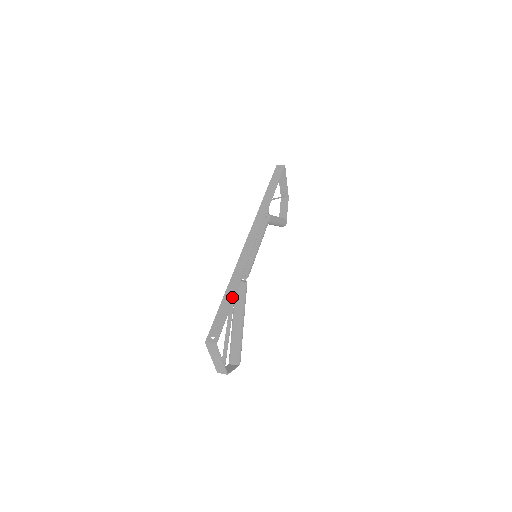
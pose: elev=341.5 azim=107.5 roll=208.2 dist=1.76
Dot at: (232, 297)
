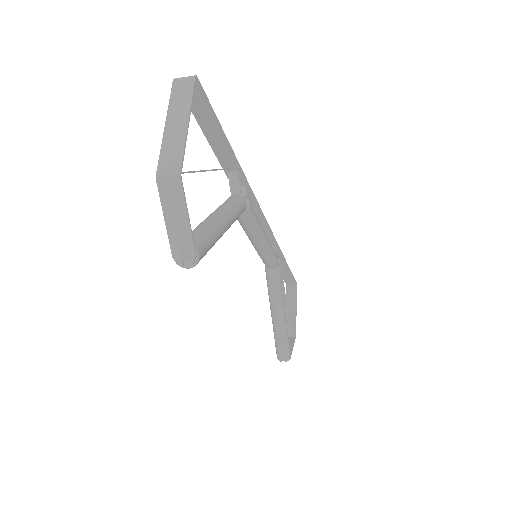
Dot at: (228, 147)
